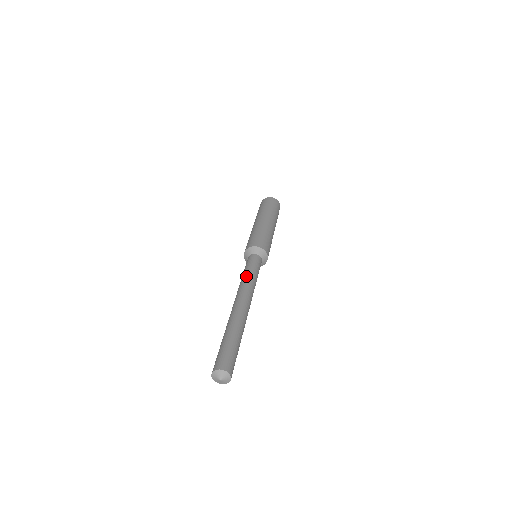
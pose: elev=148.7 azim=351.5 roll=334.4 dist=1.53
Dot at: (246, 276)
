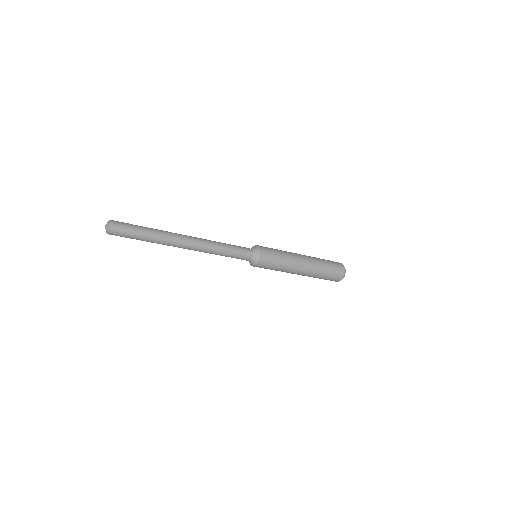
Dot at: (219, 242)
